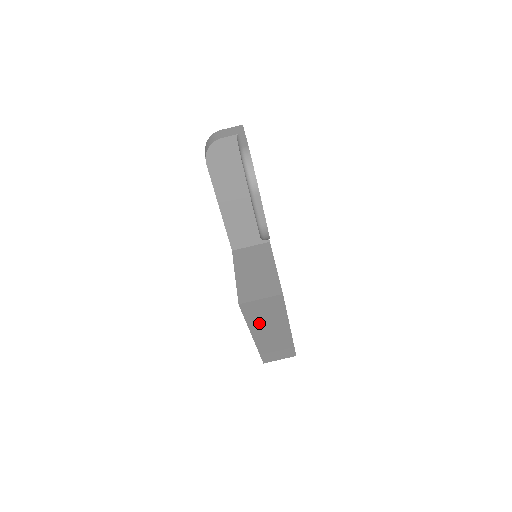
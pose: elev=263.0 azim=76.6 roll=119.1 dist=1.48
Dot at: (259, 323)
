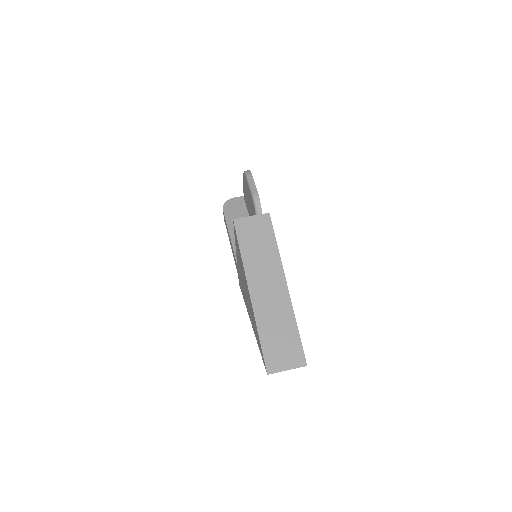
Dot at: (253, 261)
